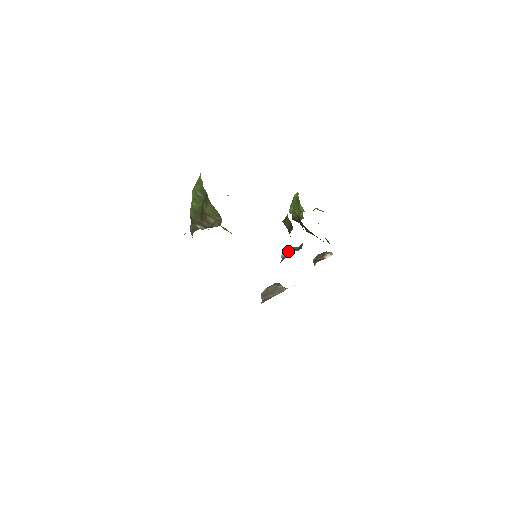
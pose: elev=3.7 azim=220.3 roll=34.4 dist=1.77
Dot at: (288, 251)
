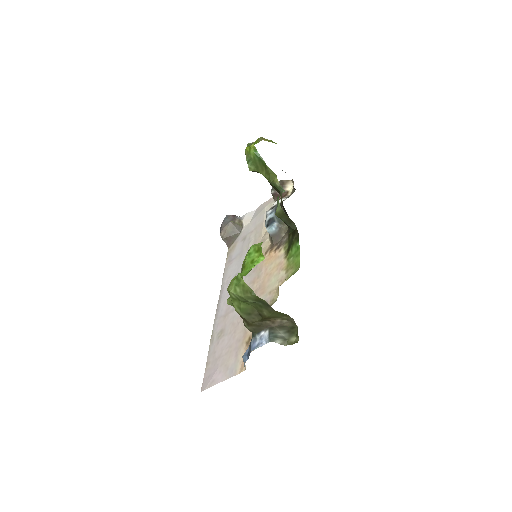
Dot at: (276, 228)
